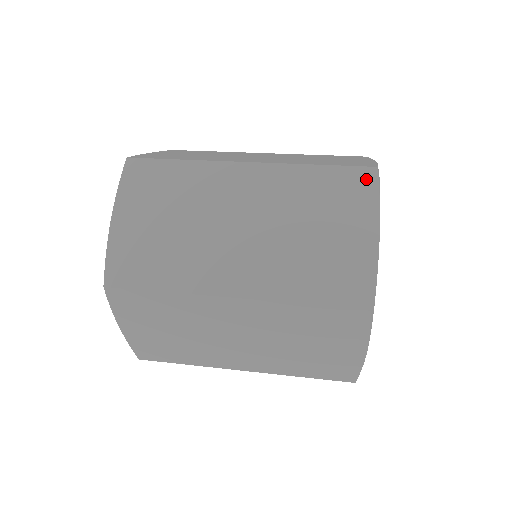
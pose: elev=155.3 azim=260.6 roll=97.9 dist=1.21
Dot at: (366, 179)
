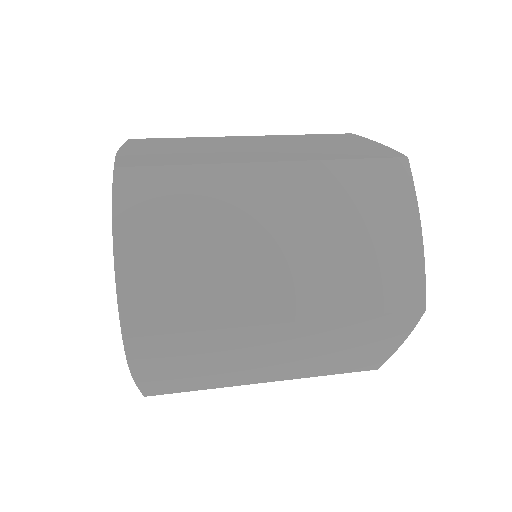
Dot at: (348, 135)
